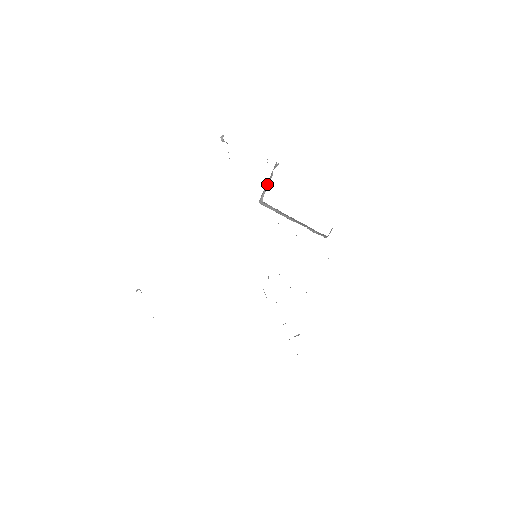
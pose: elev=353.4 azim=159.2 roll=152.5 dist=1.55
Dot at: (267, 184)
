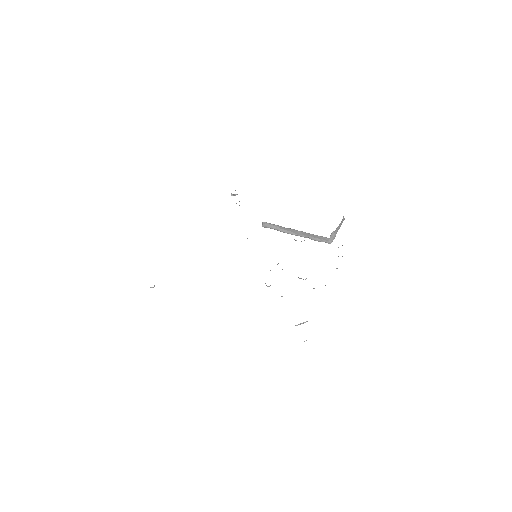
Dot at: occluded
